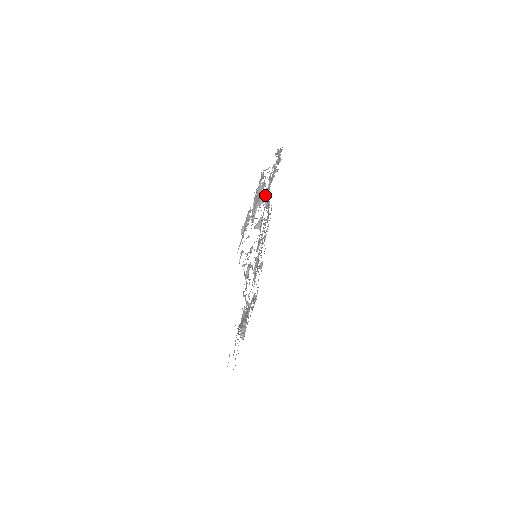
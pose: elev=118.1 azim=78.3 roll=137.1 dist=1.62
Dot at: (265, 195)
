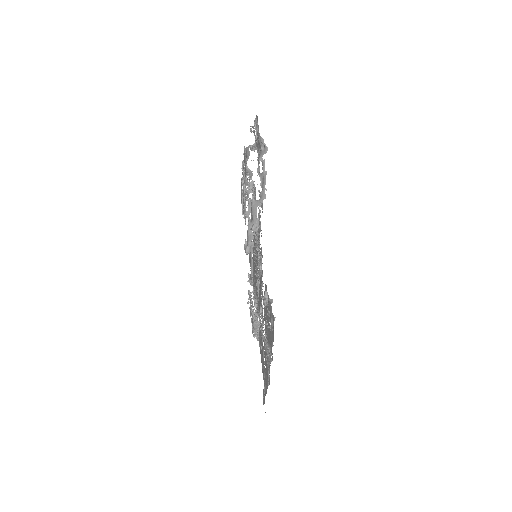
Dot at: (262, 202)
